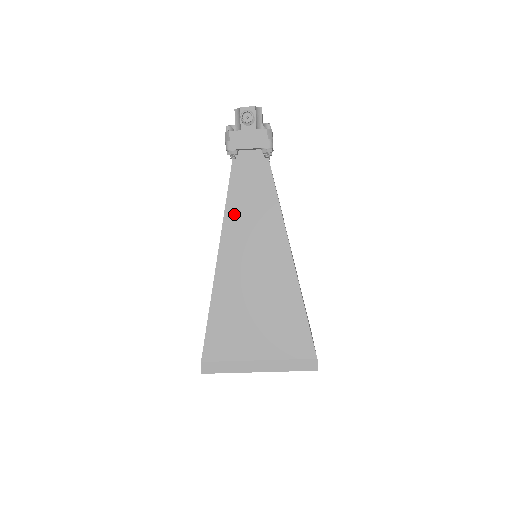
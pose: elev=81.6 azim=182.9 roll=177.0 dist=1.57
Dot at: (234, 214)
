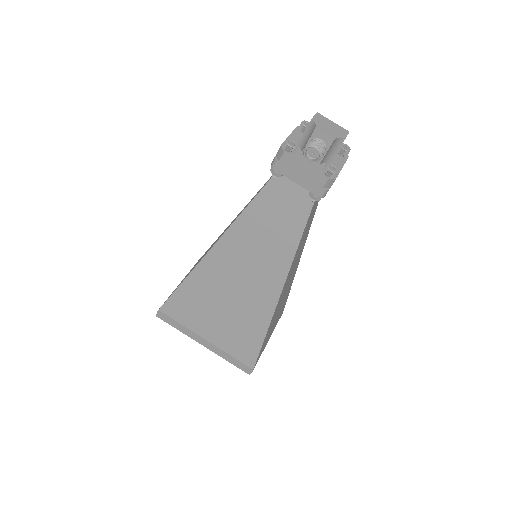
Dot at: (247, 224)
